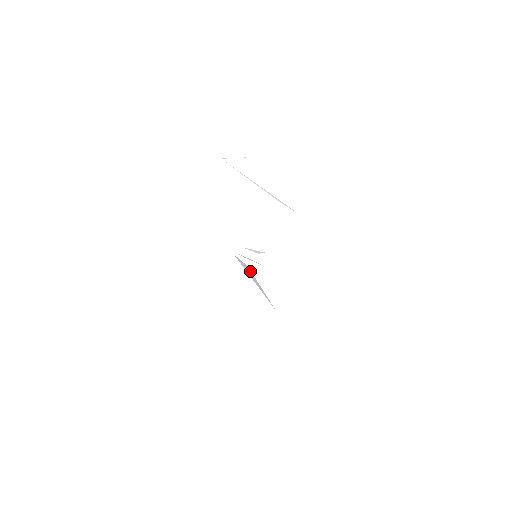
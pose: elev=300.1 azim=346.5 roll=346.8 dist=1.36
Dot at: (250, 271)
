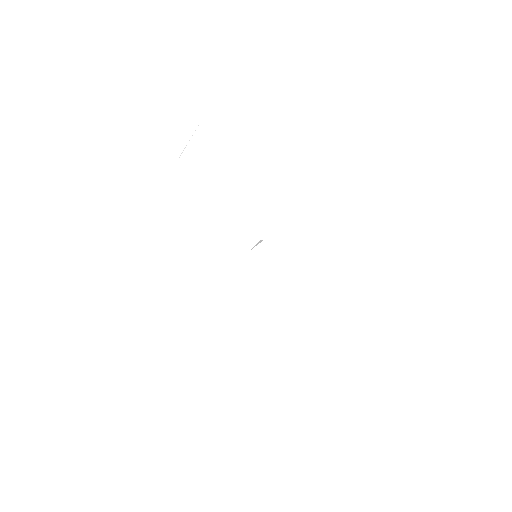
Dot at: occluded
